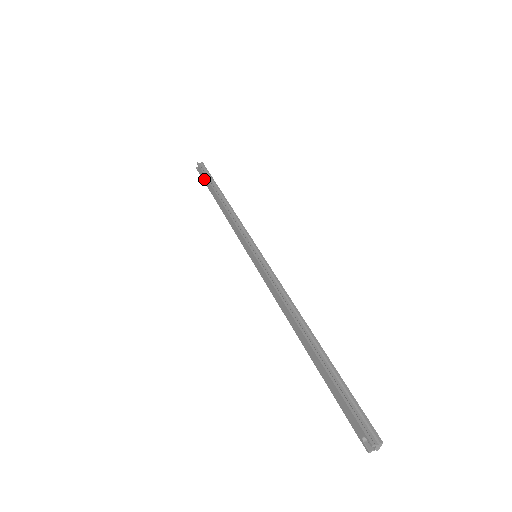
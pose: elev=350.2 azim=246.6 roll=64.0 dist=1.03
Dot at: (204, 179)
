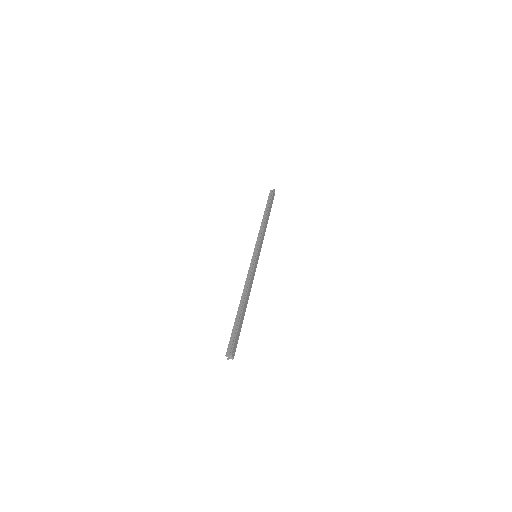
Dot at: occluded
